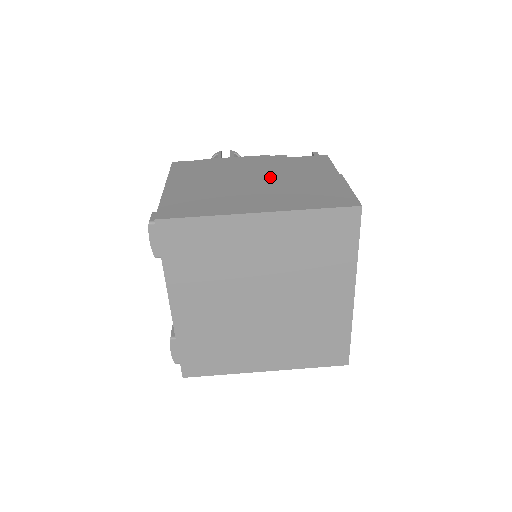
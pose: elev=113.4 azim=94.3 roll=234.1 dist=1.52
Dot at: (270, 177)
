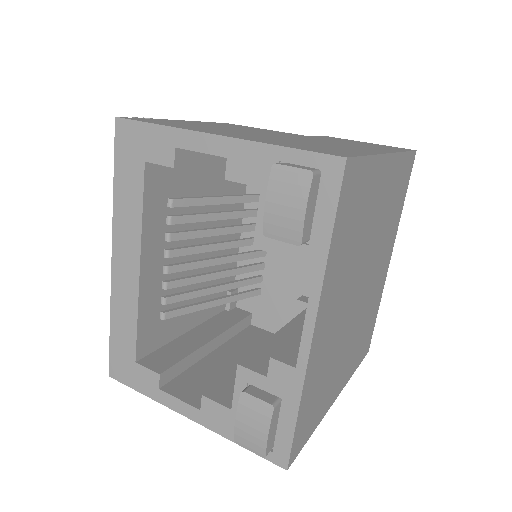
Dot at: (288, 134)
